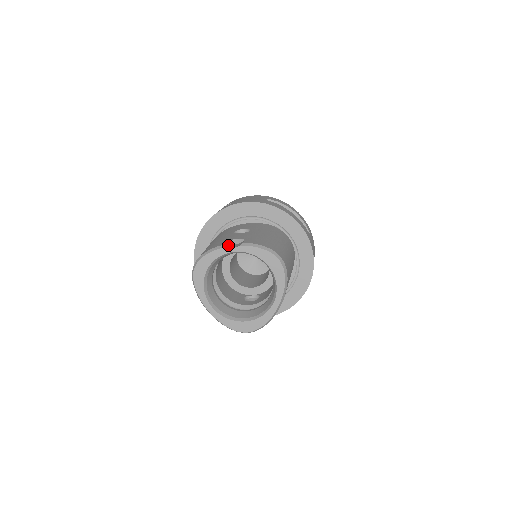
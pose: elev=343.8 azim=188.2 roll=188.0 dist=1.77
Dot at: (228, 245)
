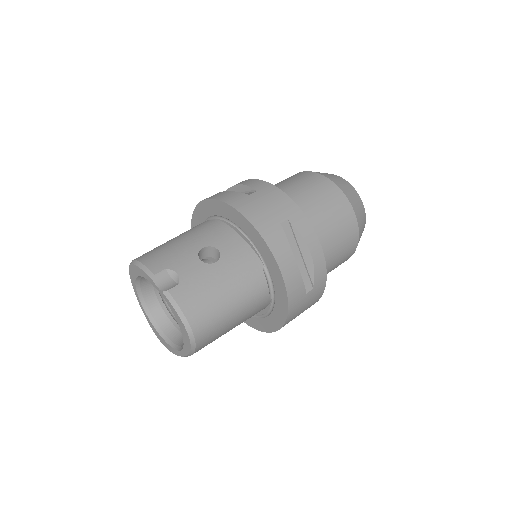
Dot at: (159, 277)
